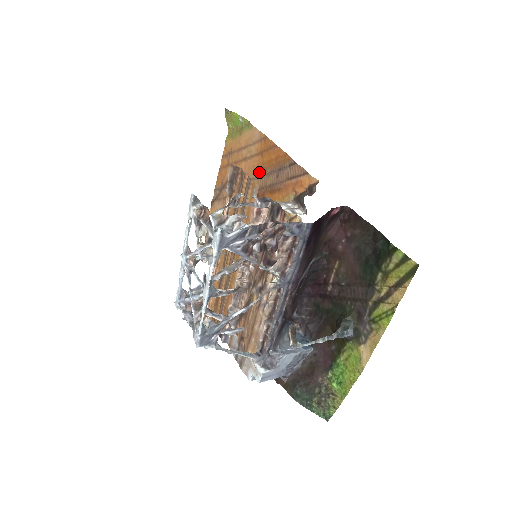
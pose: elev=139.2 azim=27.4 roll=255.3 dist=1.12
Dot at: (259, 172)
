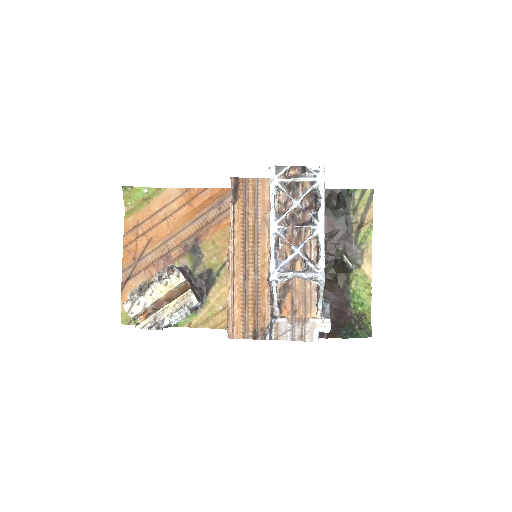
Dot at: (193, 218)
